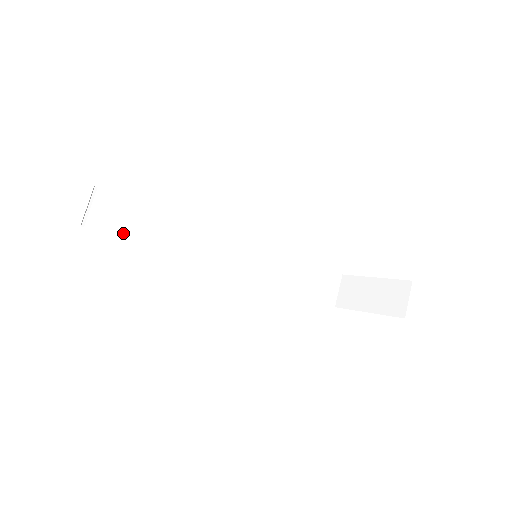
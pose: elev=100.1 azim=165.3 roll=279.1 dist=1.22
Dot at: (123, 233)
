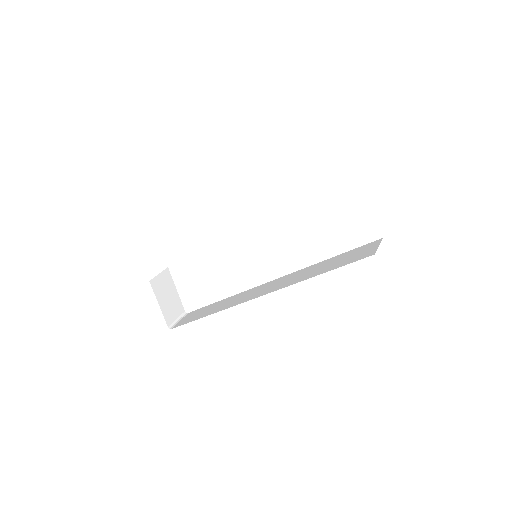
Dot at: (192, 320)
